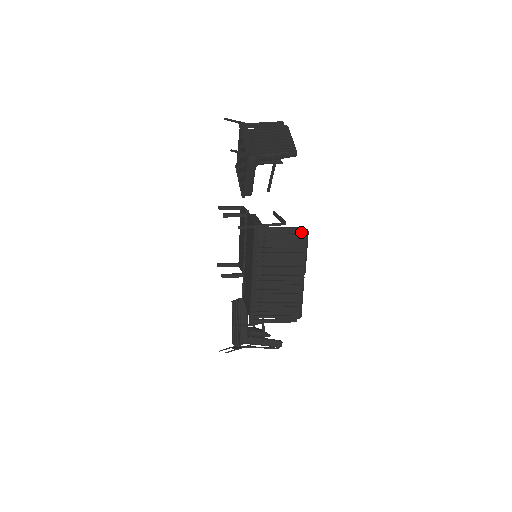
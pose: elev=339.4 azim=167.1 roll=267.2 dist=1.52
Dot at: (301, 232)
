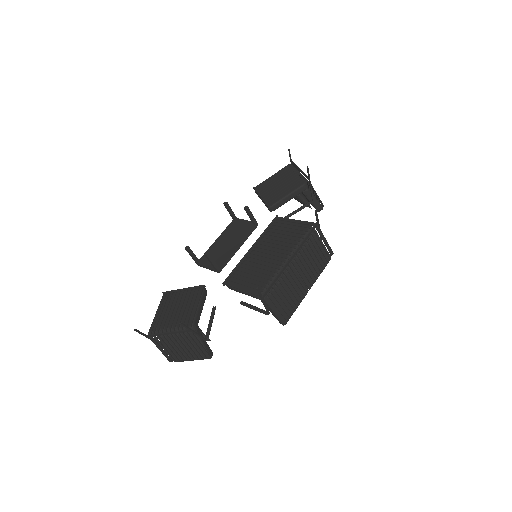
Dot at: (329, 254)
